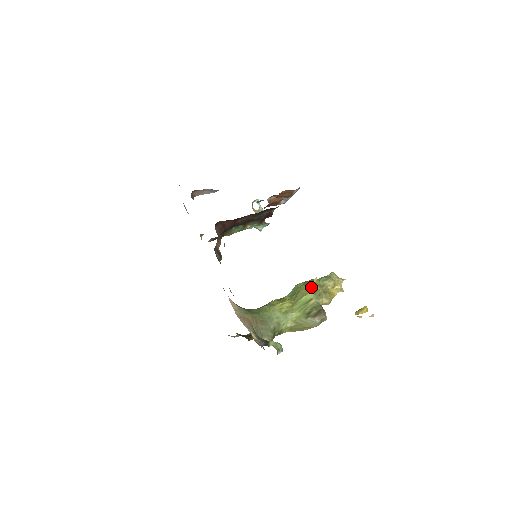
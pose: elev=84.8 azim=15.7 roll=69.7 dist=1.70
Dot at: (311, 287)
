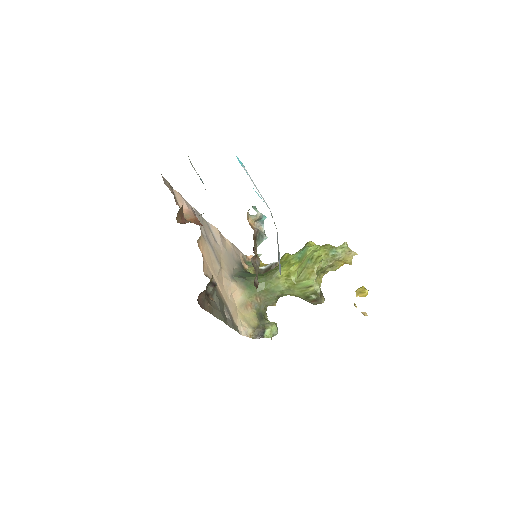
Dot at: (314, 273)
